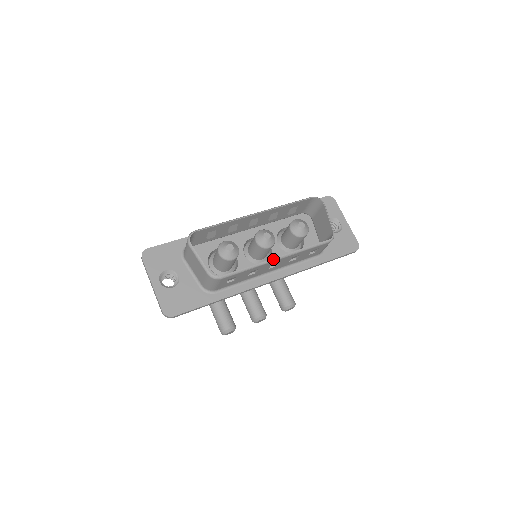
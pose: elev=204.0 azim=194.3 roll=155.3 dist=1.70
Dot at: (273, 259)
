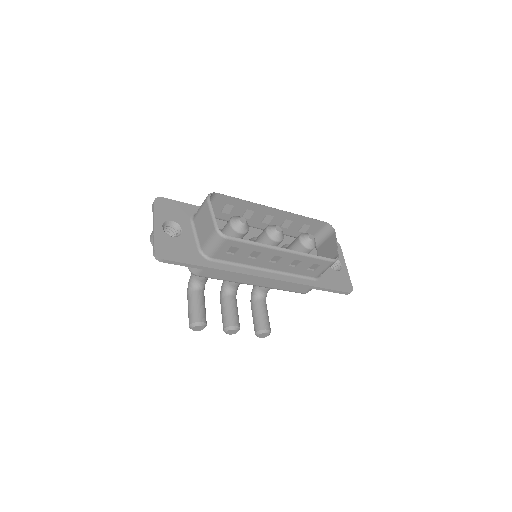
Dot at: (279, 248)
